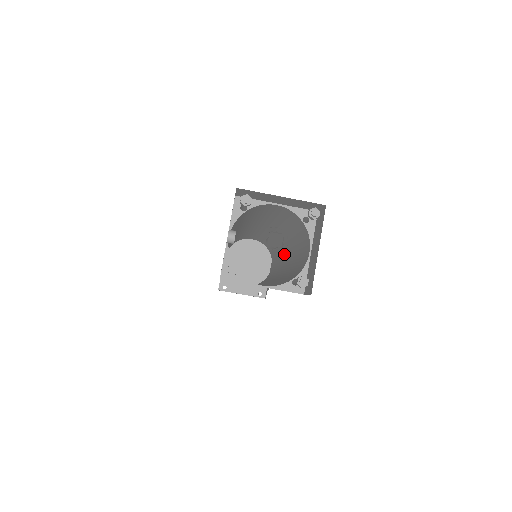
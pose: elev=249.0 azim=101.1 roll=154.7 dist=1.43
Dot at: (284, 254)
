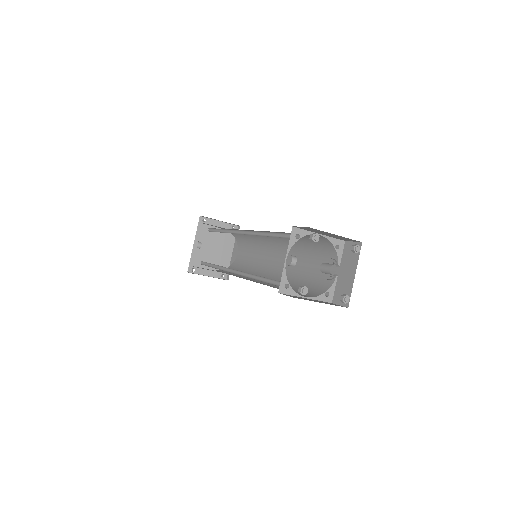
Dot at: (274, 254)
